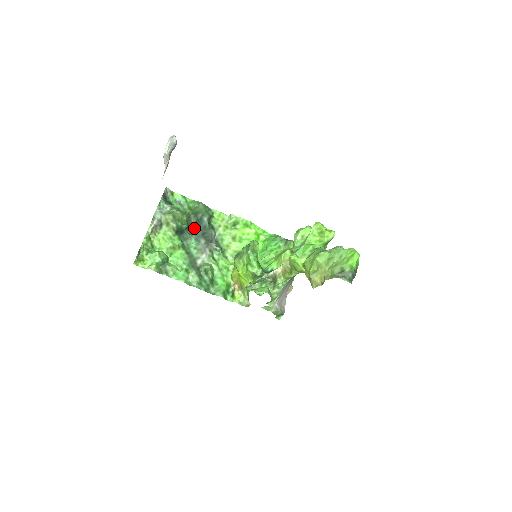
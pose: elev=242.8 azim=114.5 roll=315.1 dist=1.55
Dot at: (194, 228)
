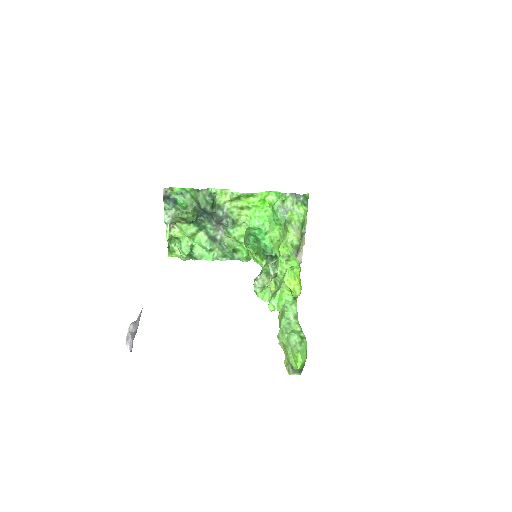
Dot at: (203, 214)
